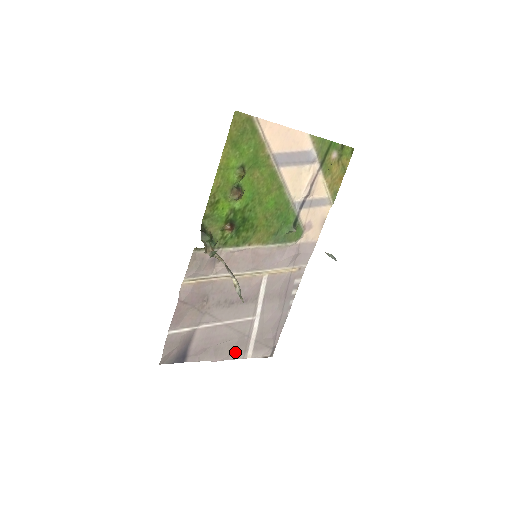
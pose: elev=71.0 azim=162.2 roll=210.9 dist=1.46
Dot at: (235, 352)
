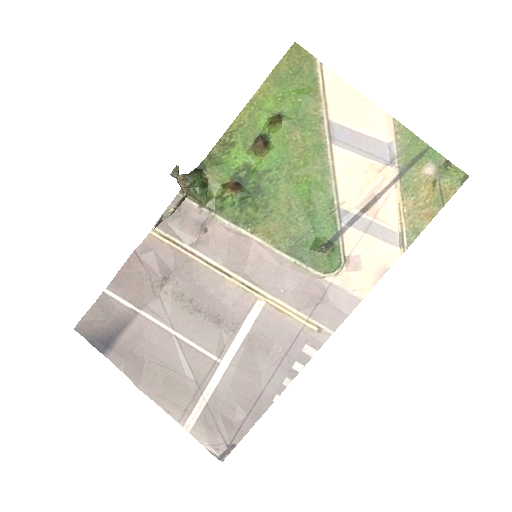
Dot at: (171, 398)
